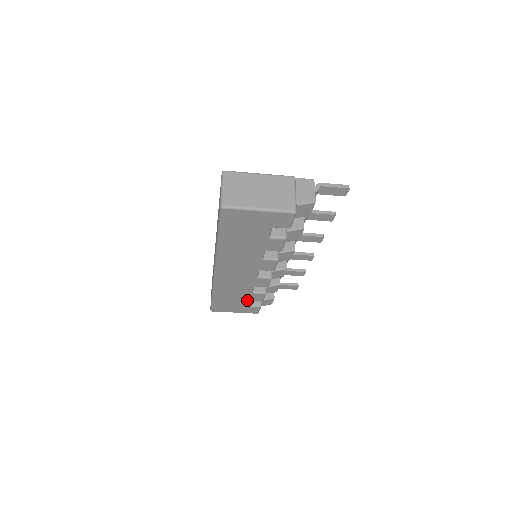
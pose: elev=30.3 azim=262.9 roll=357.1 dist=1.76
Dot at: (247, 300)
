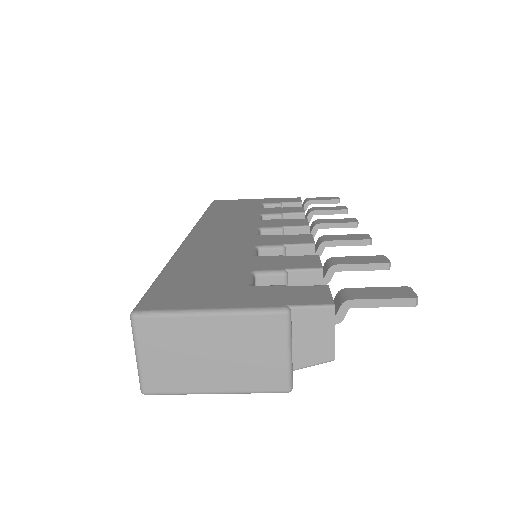
Dot at: occluded
